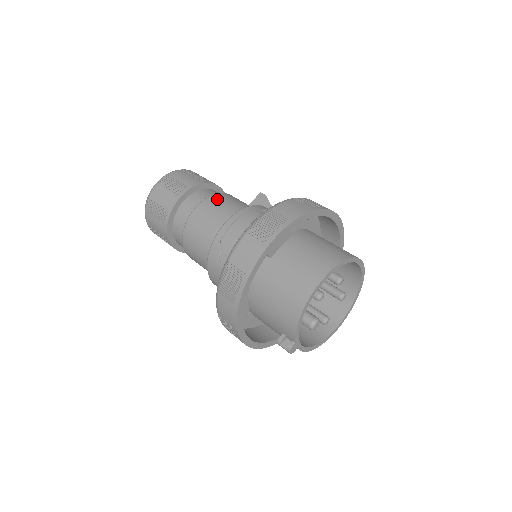
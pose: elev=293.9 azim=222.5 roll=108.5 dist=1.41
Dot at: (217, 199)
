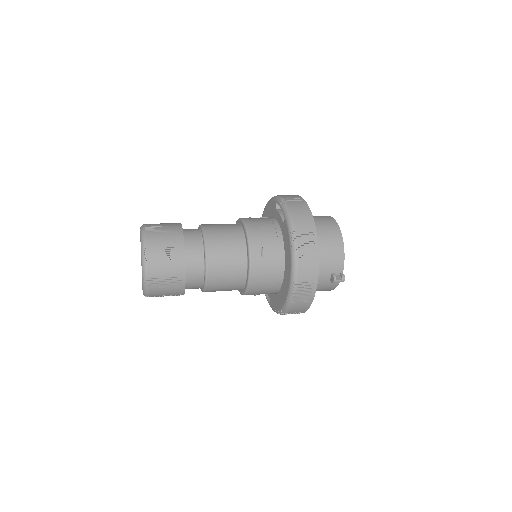
Dot at: (210, 225)
